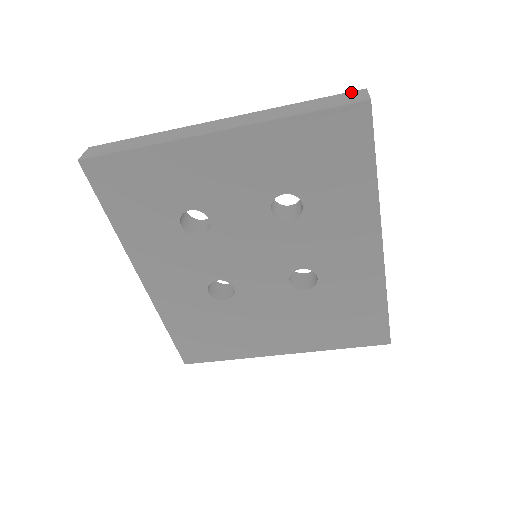
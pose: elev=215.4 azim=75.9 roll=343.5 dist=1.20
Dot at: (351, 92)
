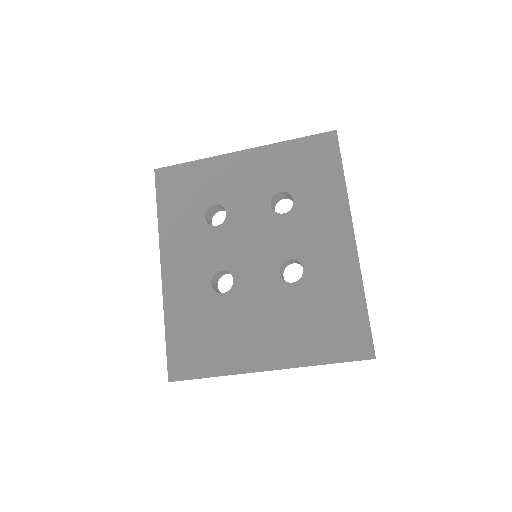
Dot at: occluded
